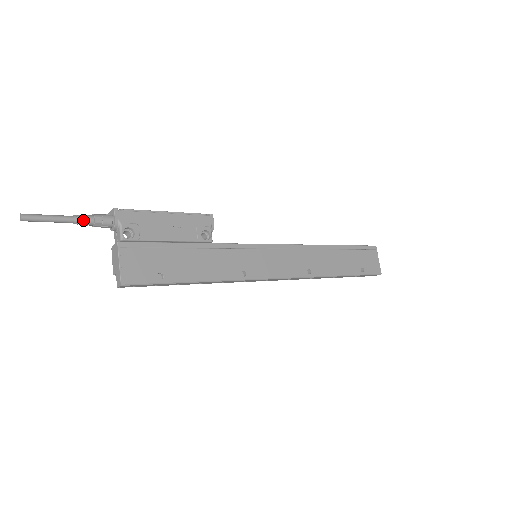
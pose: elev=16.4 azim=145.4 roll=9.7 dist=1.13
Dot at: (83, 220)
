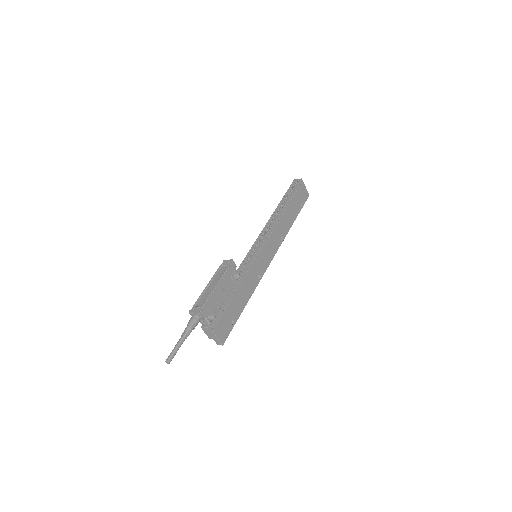
Dot at: (189, 333)
